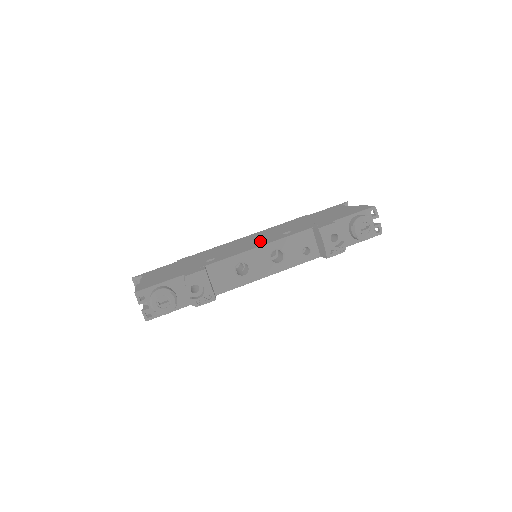
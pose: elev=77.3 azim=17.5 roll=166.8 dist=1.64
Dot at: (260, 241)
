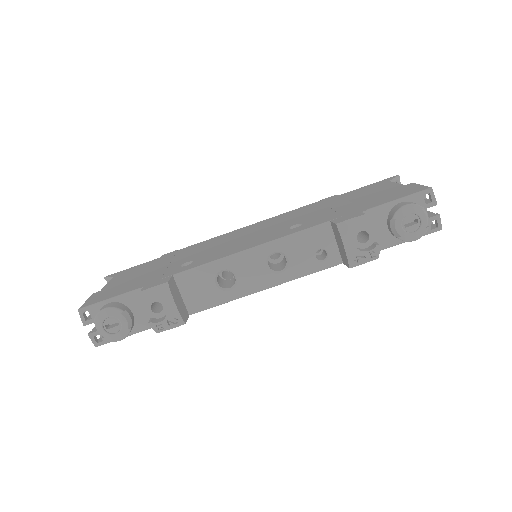
Dot at: (258, 237)
